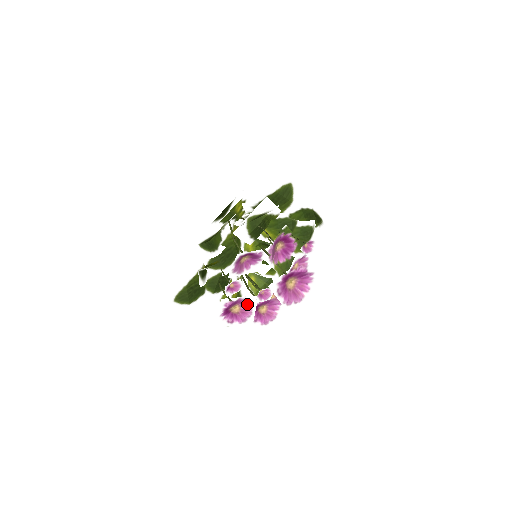
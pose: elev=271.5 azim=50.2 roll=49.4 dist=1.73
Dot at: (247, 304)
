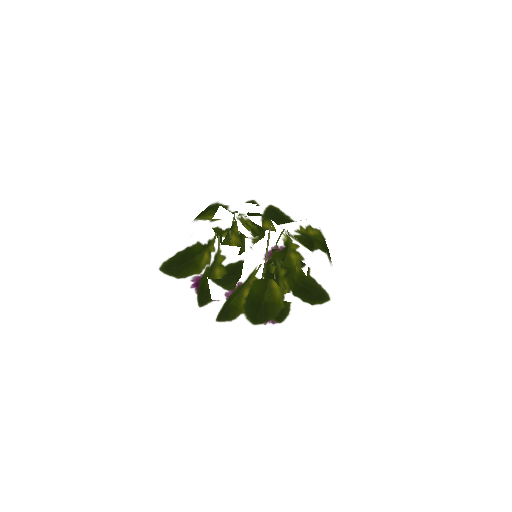
Dot at: occluded
